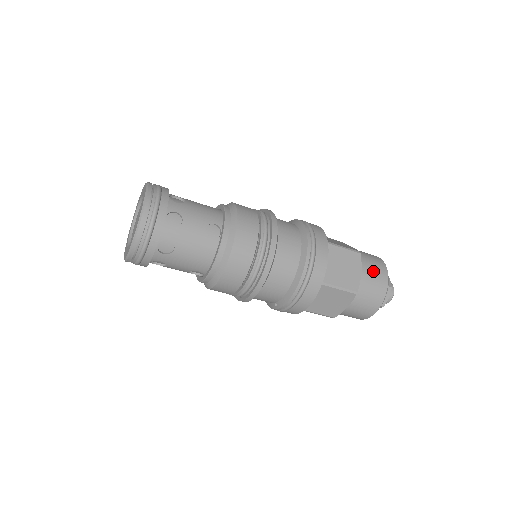
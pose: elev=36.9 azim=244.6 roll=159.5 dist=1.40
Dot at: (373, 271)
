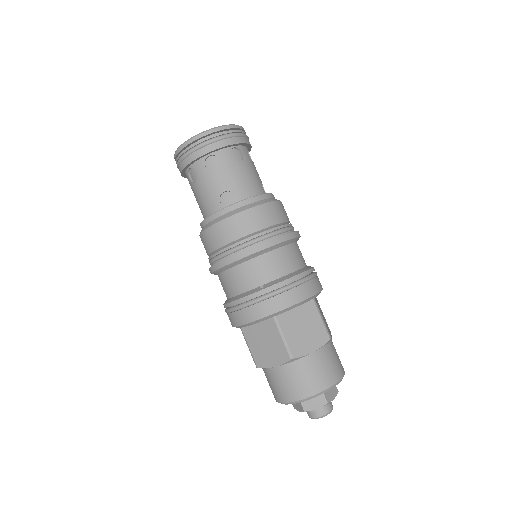
Dot at: occluded
